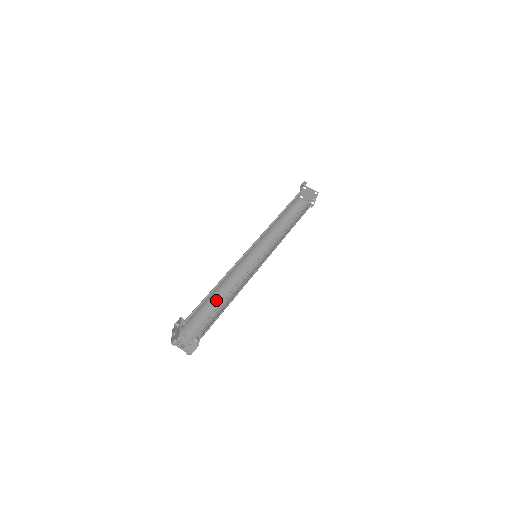
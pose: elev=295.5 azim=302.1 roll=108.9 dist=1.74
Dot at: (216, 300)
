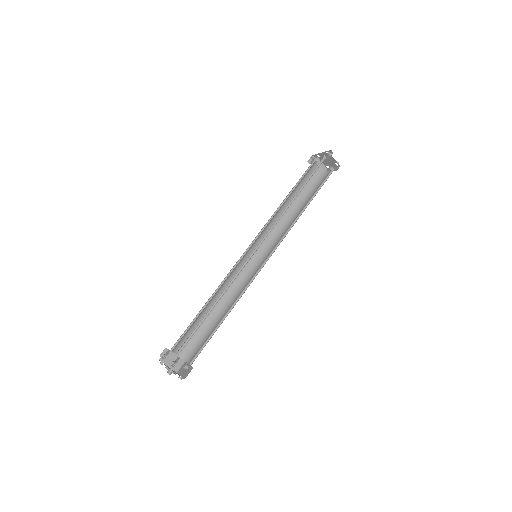
Dot at: (207, 309)
